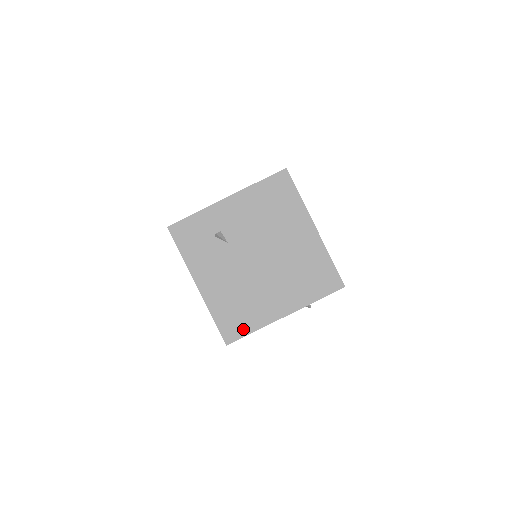
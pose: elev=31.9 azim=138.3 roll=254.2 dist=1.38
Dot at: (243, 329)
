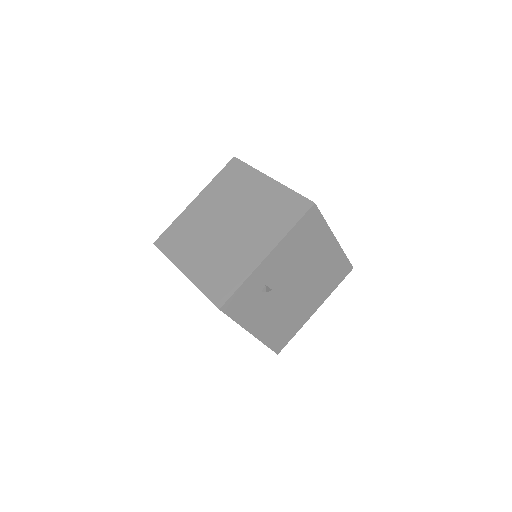
Dot at: (288, 338)
